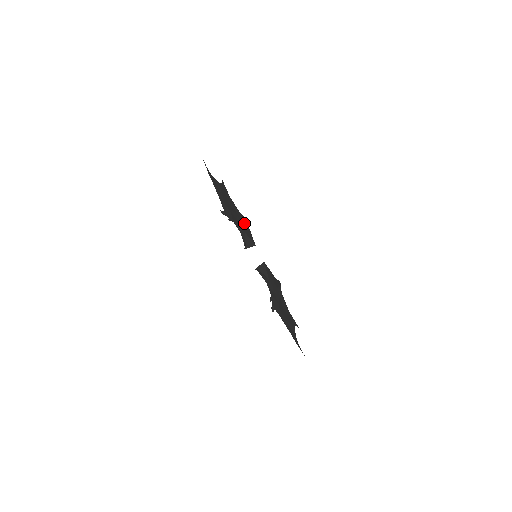
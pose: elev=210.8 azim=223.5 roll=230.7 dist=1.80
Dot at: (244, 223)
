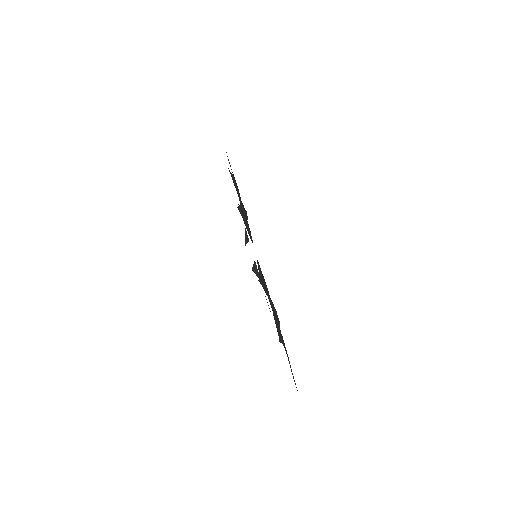
Dot at: occluded
